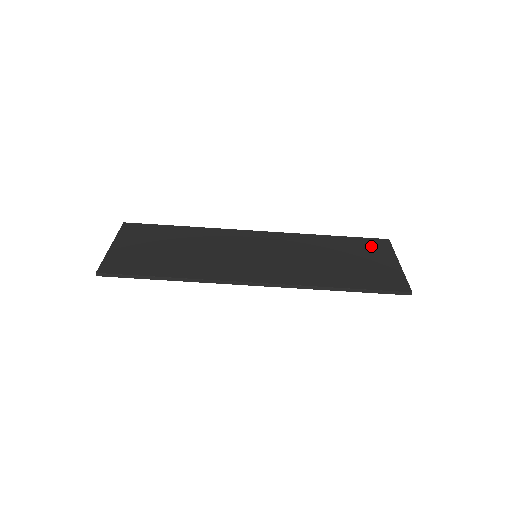
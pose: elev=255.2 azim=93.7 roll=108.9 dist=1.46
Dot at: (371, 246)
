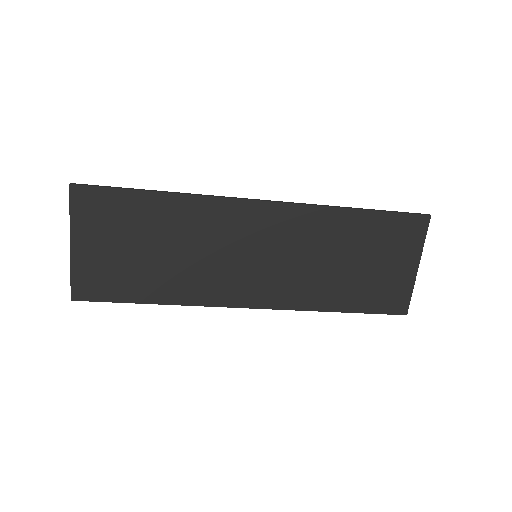
Dot at: (401, 233)
